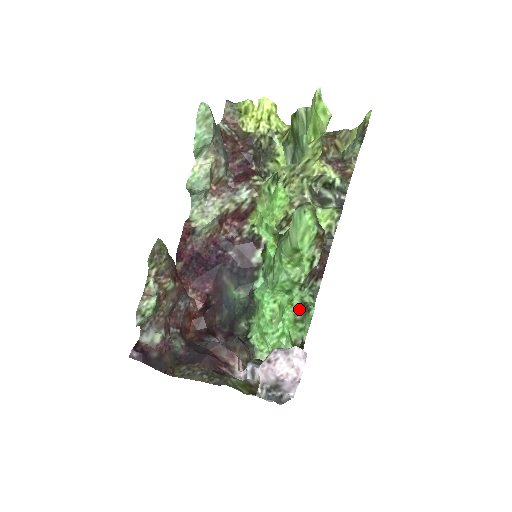
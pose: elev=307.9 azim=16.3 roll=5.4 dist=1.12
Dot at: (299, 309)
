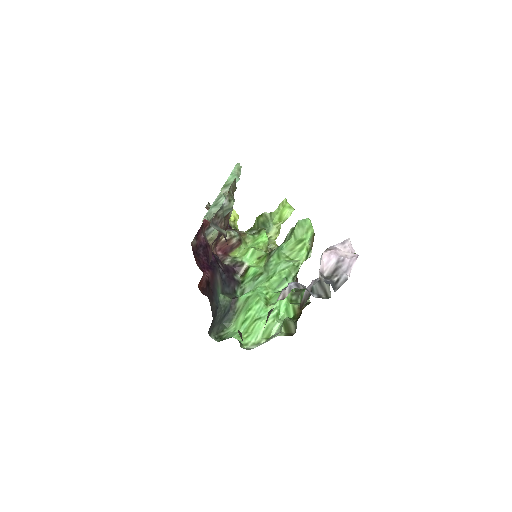
Dot at: occluded
